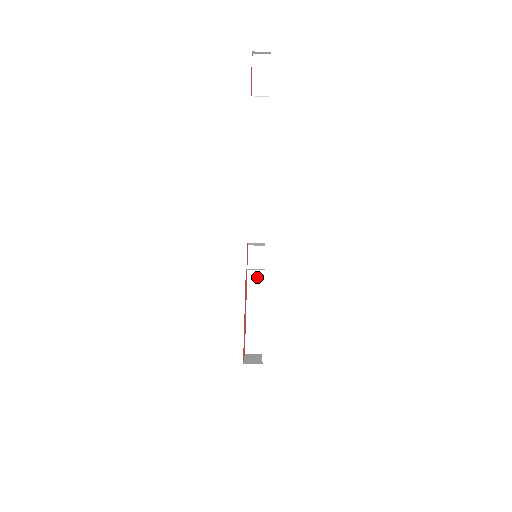
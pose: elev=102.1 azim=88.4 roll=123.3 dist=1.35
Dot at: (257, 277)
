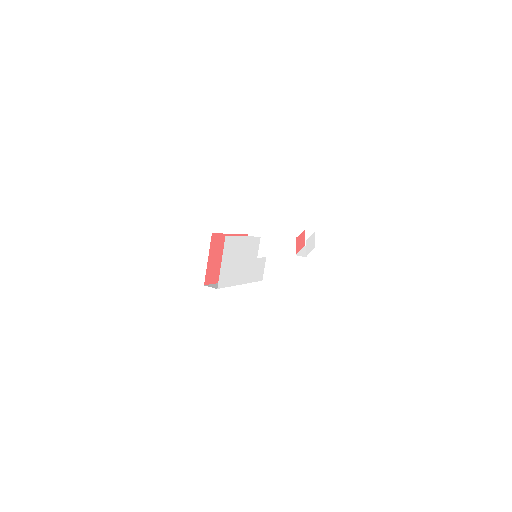
Dot at: occluded
